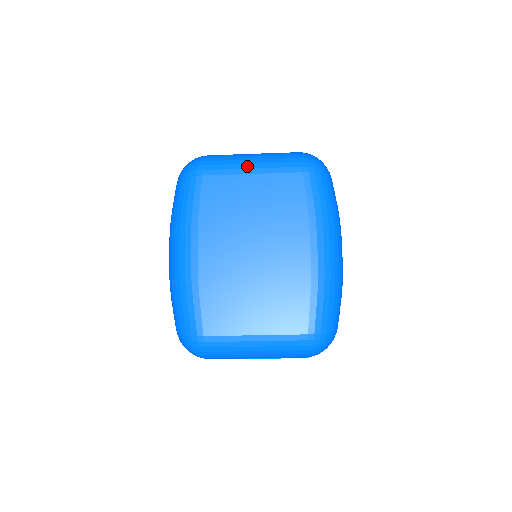
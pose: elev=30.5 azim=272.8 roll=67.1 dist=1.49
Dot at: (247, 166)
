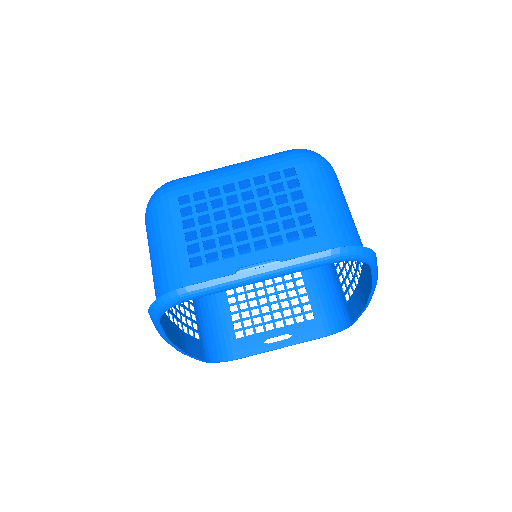
Dot at: occluded
